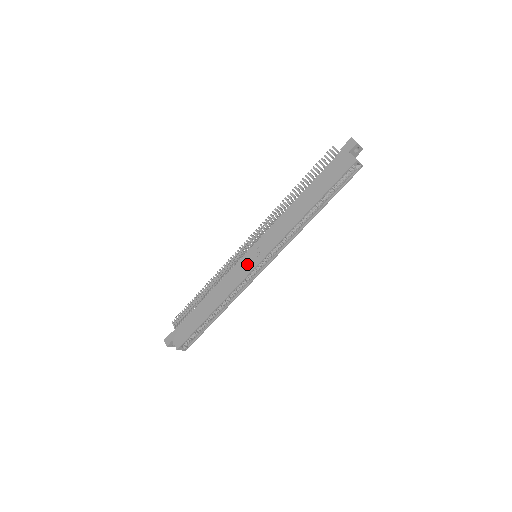
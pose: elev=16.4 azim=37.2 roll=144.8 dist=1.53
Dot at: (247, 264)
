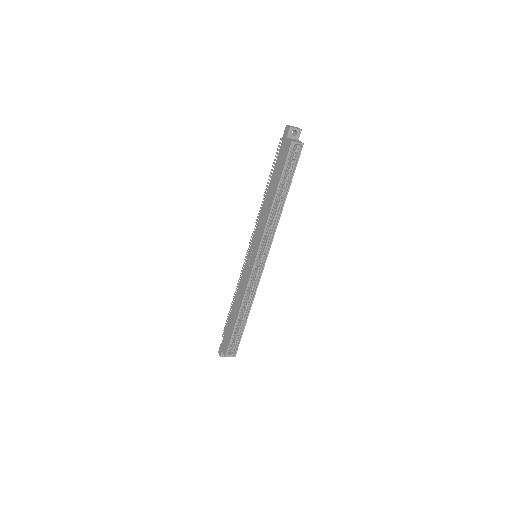
Dot at: (249, 265)
